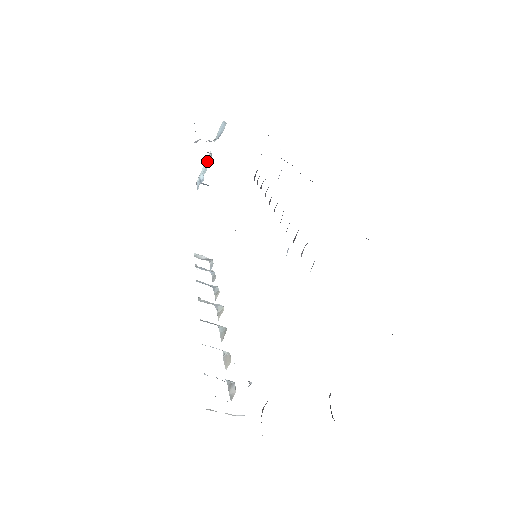
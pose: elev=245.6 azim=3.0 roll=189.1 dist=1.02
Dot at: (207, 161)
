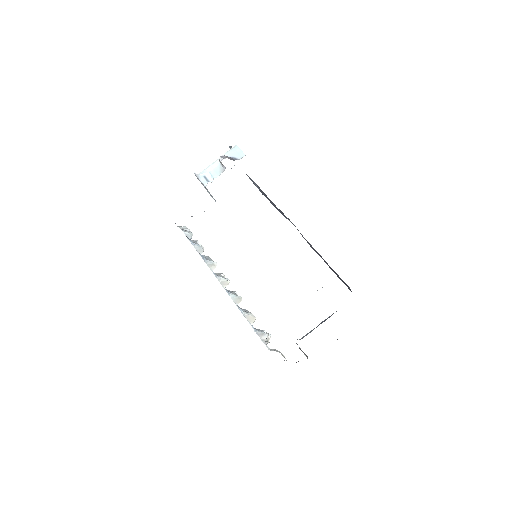
Dot at: (215, 167)
